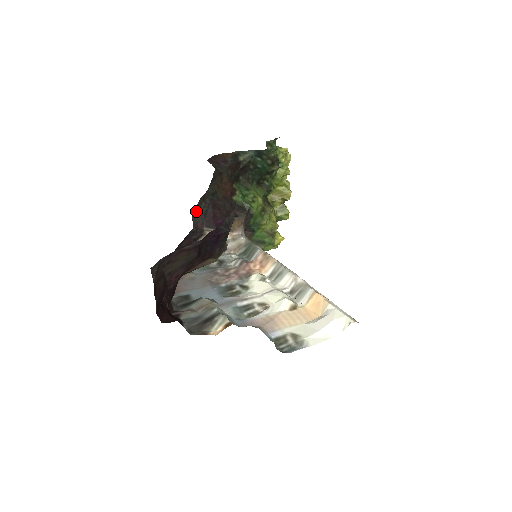
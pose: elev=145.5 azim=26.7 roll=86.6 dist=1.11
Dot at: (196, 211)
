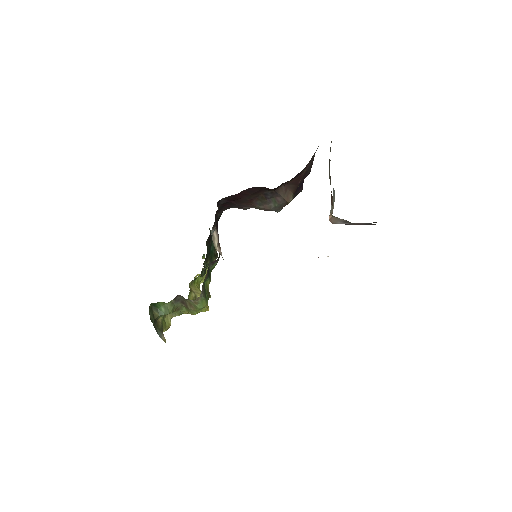
Dot at: occluded
